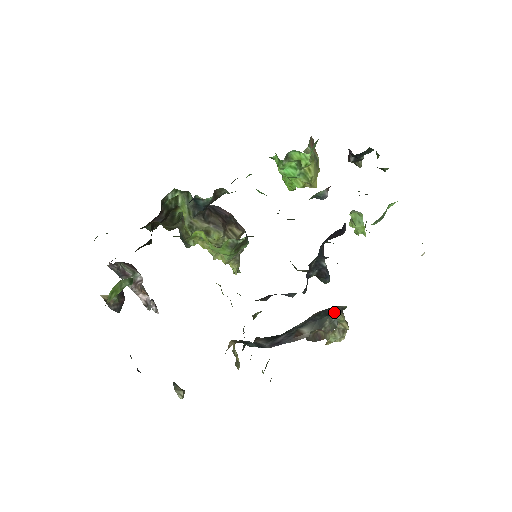
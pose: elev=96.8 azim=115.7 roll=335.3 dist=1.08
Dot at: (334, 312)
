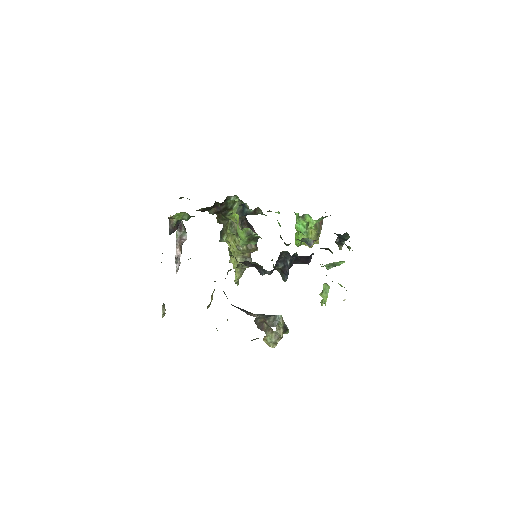
Dot at: (279, 315)
